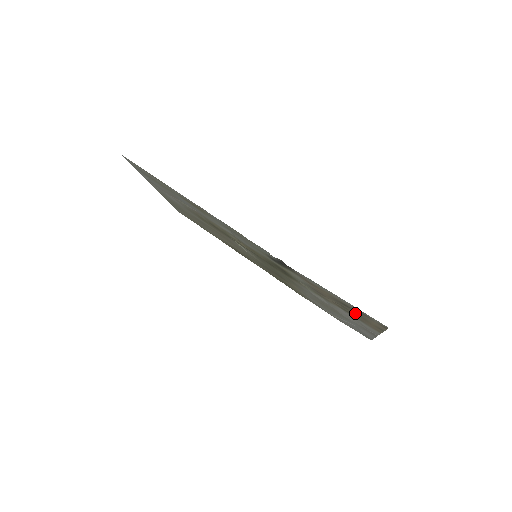
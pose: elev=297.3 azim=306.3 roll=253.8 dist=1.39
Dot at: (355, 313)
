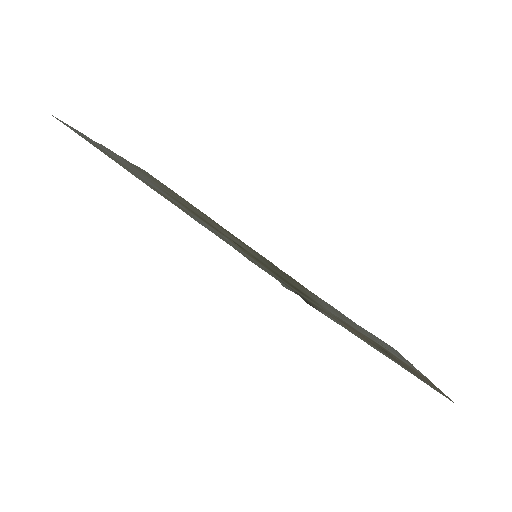
Dot at: (399, 361)
